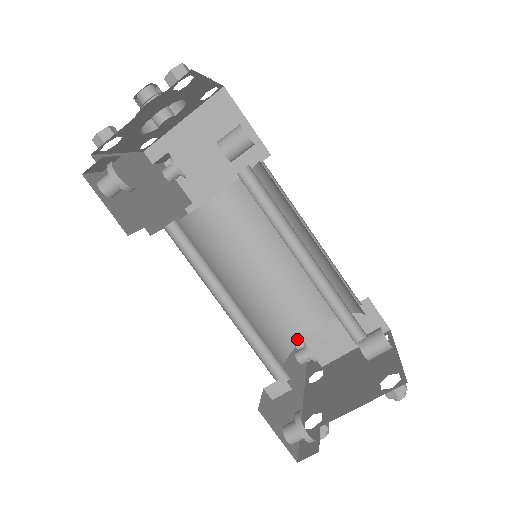
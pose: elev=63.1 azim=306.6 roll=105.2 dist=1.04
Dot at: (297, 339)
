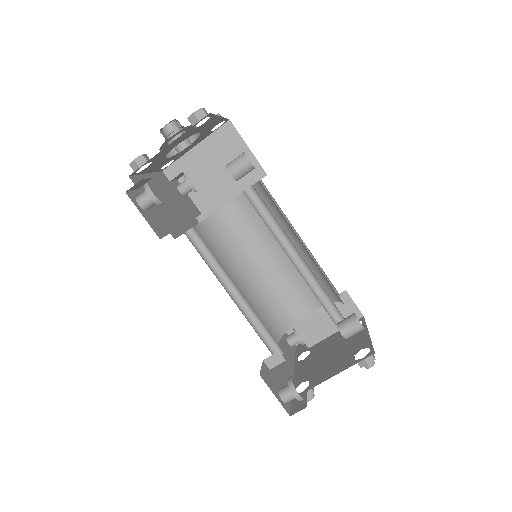
Dot at: (288, 325)
